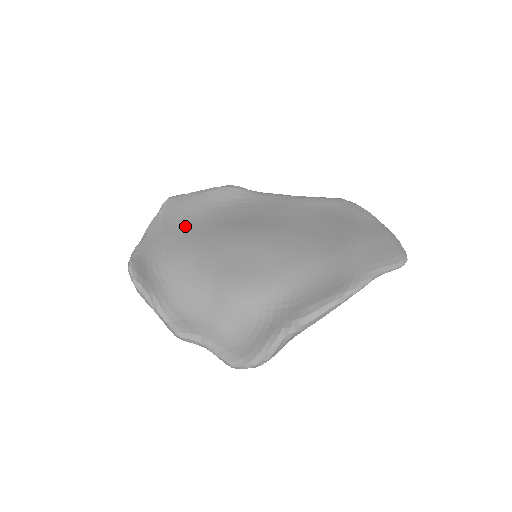
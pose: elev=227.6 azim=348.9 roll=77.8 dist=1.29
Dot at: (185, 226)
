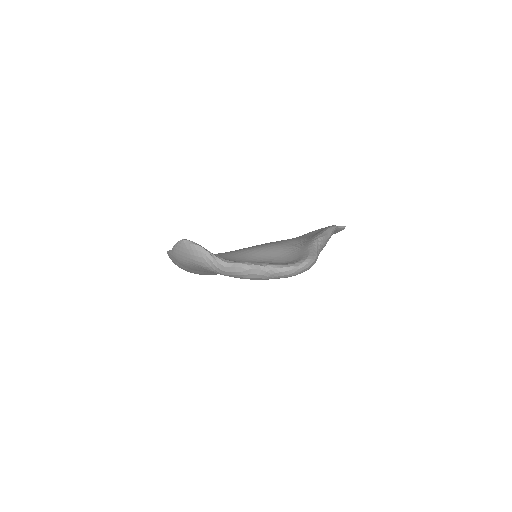
Dot at: occluded
